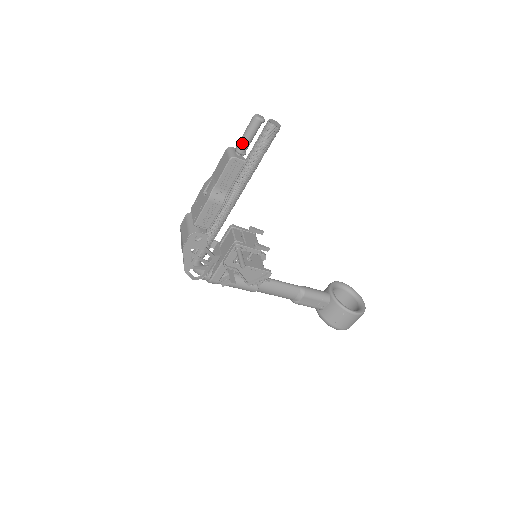
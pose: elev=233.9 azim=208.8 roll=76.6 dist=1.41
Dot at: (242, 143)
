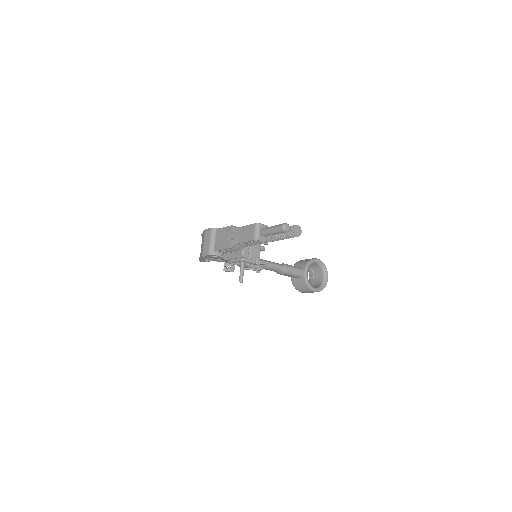
Dot at: (267, 233)
